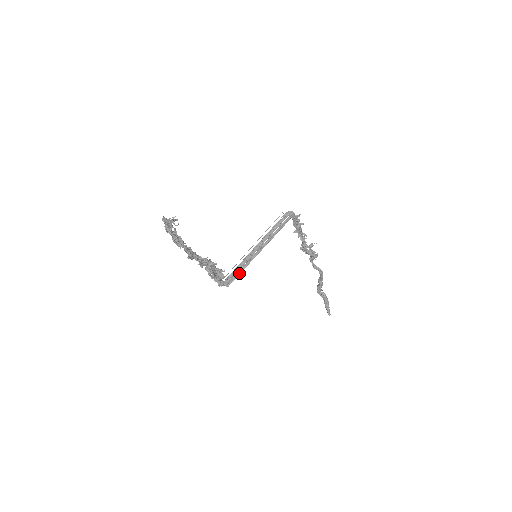
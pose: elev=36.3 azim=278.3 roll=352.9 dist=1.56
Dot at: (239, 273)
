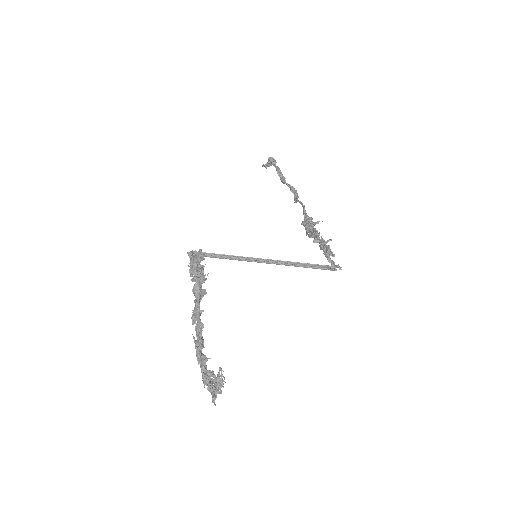
Dot at: (224, 258)
